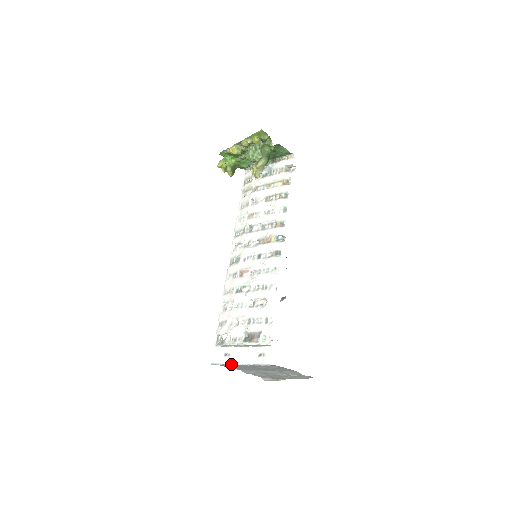
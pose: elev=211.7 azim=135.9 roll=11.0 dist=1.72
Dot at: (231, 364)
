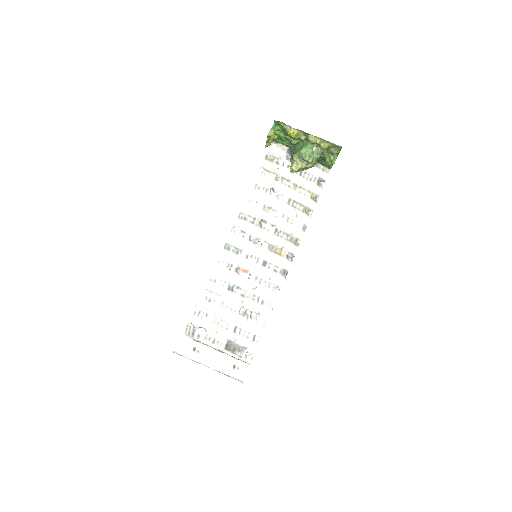
Dot at: (199, 363)
